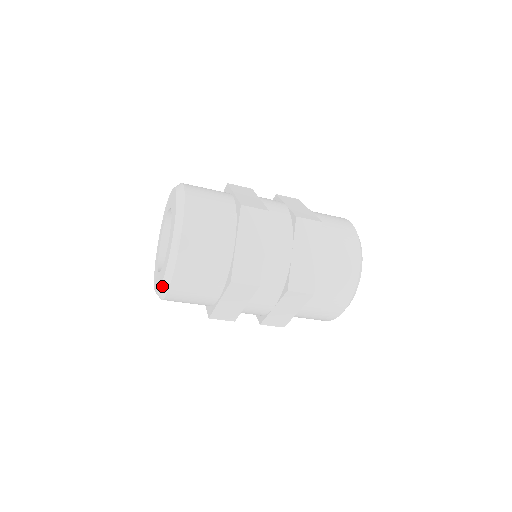
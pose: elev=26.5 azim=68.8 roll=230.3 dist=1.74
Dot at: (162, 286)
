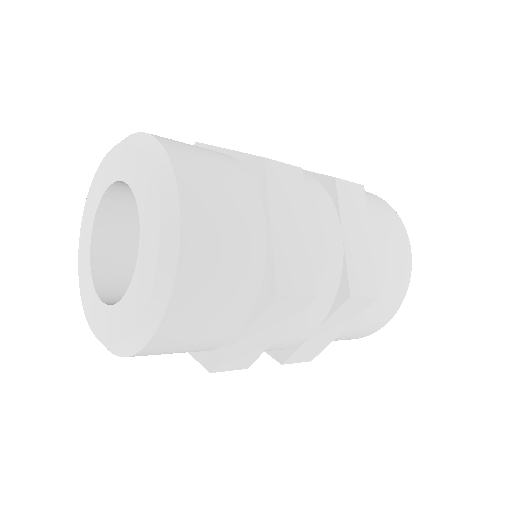
Dot at: (96, 337)
